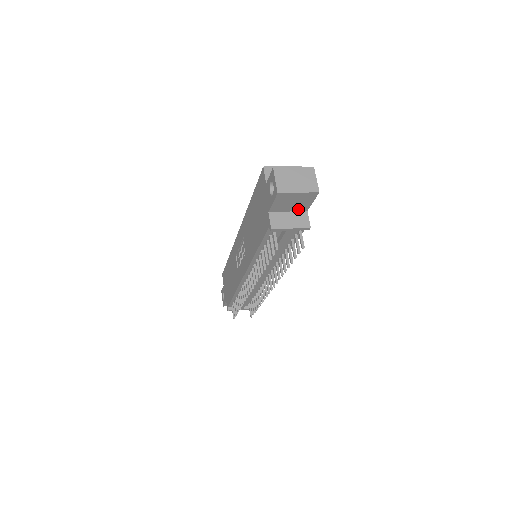
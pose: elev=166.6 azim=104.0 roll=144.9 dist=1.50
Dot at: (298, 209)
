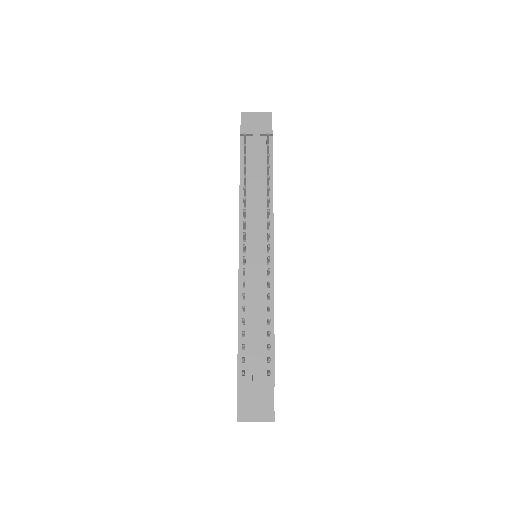
Dot at: occluded
